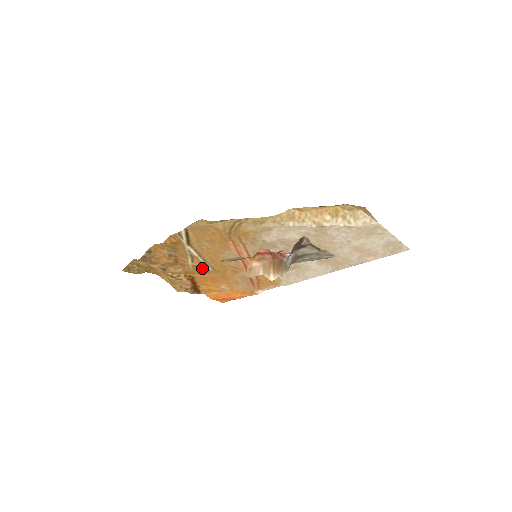
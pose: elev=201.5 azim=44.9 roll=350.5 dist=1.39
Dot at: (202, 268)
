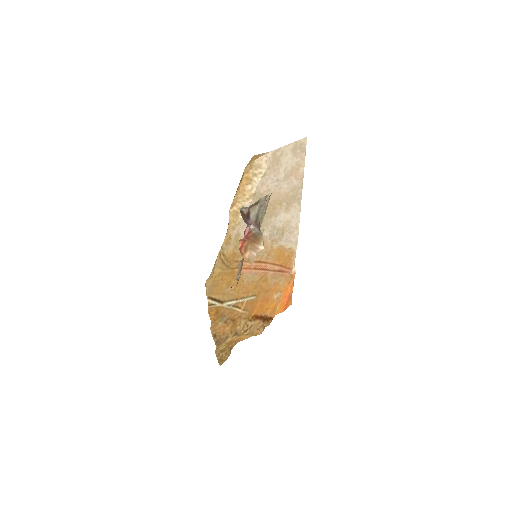
Dot at: (249, 304)
